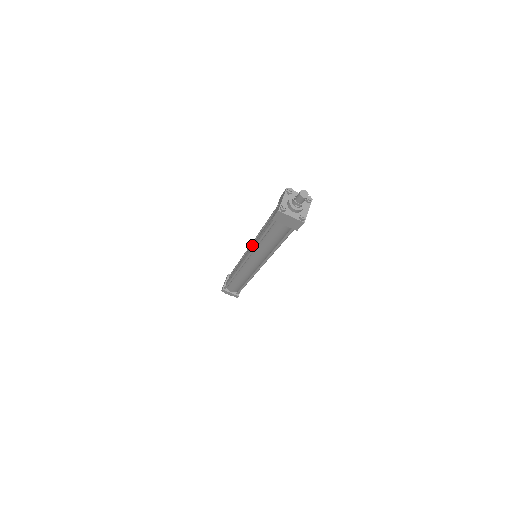
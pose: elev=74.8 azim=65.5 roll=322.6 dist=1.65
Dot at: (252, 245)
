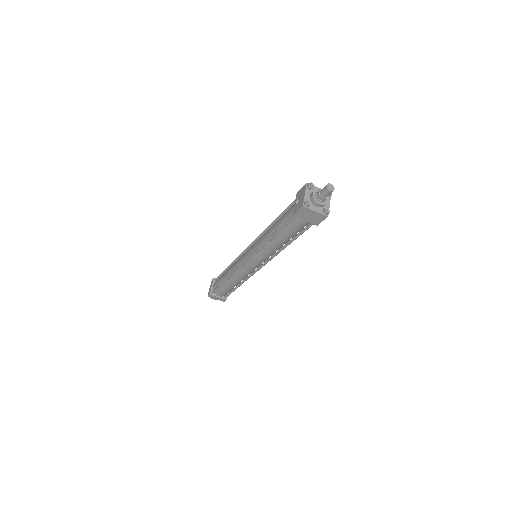
Dot at: (256, 245)
